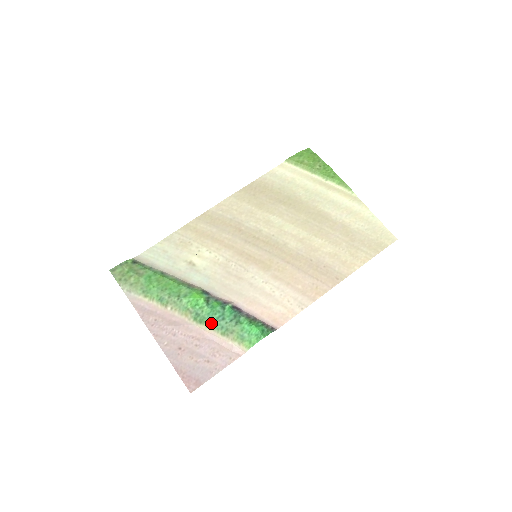
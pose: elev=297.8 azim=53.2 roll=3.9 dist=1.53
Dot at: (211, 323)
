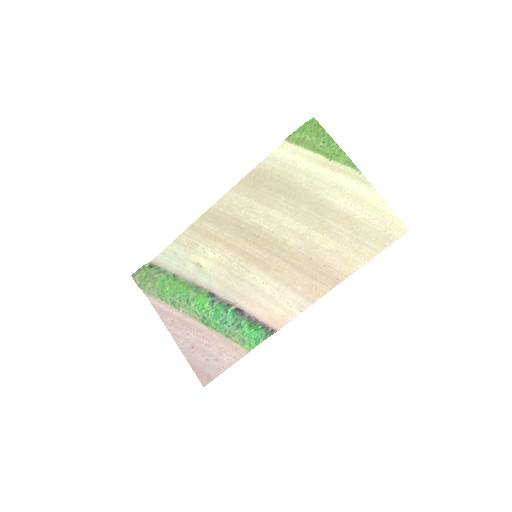
Dot at: (216, 326)
